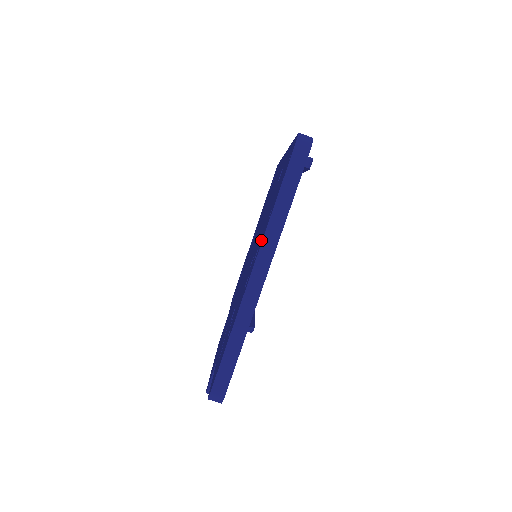
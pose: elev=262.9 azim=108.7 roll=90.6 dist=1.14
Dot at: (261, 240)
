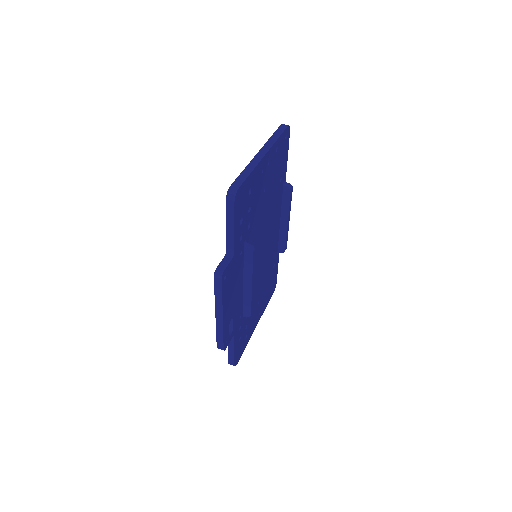
Dot at: occluded
